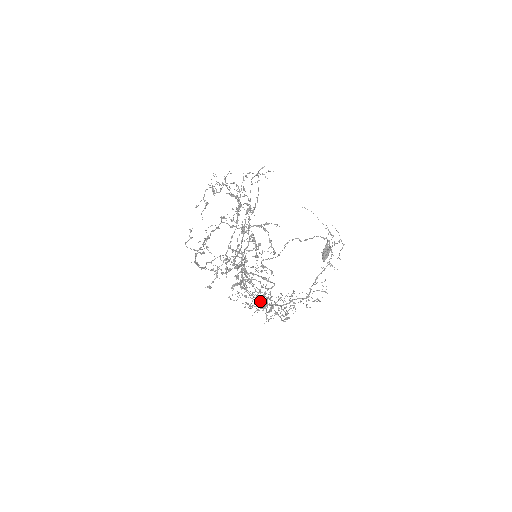
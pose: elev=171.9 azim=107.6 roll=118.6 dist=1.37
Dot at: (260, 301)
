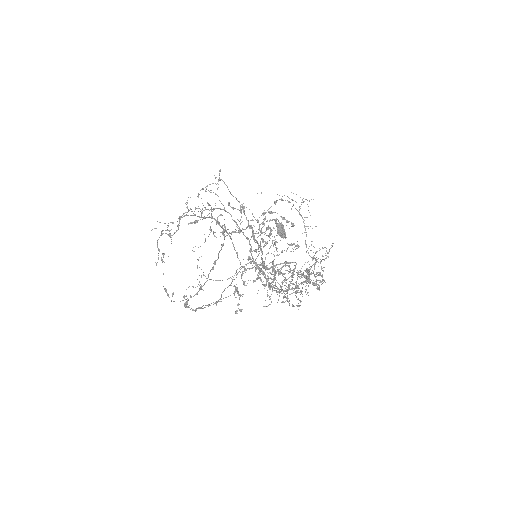
Dot at: (287, 290)
